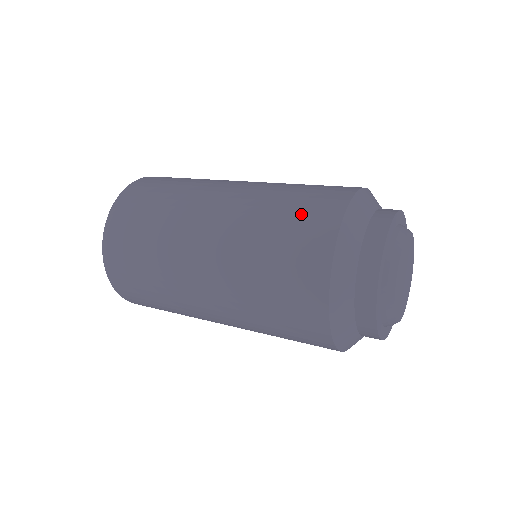
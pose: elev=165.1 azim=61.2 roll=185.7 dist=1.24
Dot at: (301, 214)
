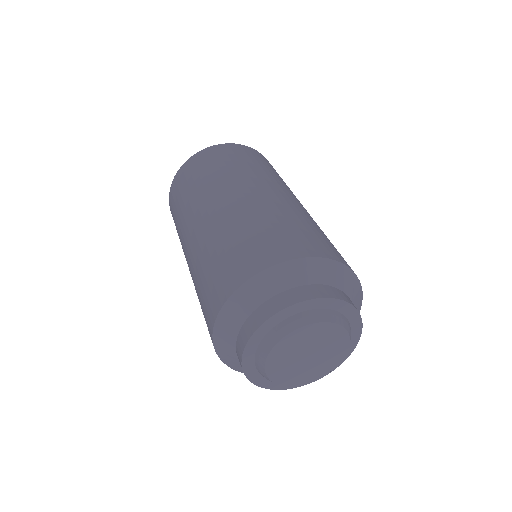
Dot at: (205, 298)
